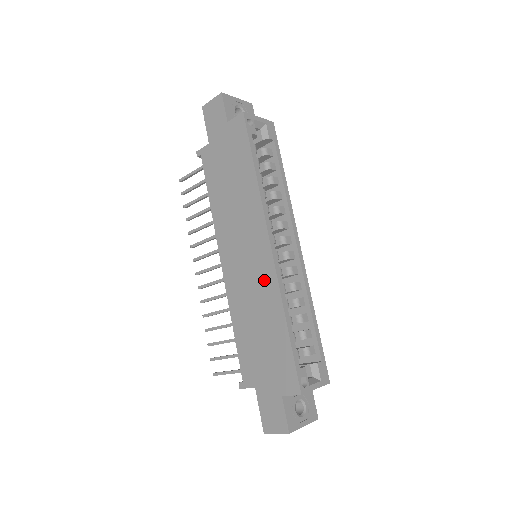
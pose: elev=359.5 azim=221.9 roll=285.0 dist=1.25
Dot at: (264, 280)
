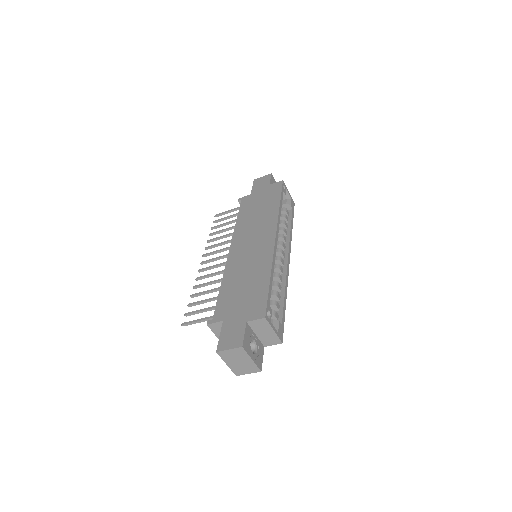
Dot at: (262, 255)
